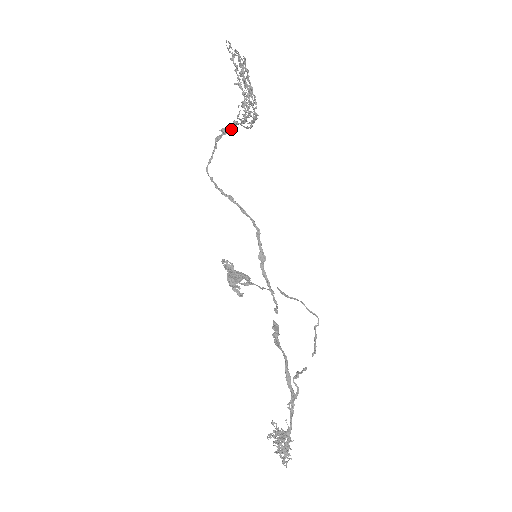
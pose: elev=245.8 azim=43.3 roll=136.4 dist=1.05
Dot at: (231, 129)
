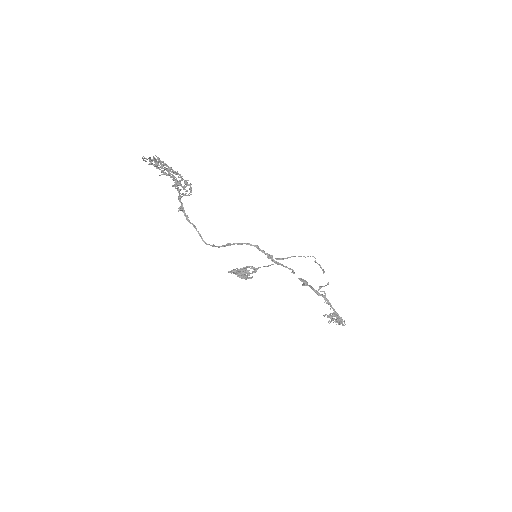
Dot at: (181, 203)
